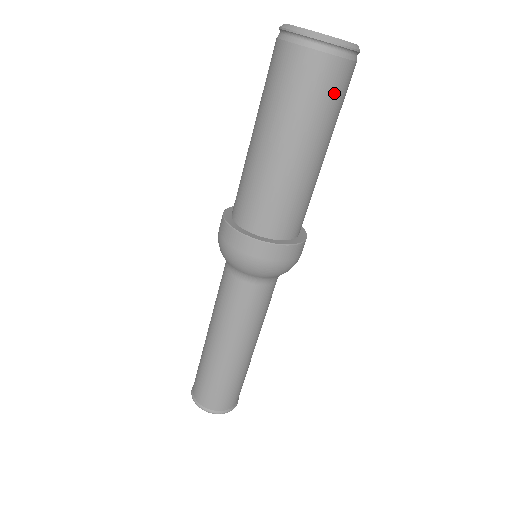
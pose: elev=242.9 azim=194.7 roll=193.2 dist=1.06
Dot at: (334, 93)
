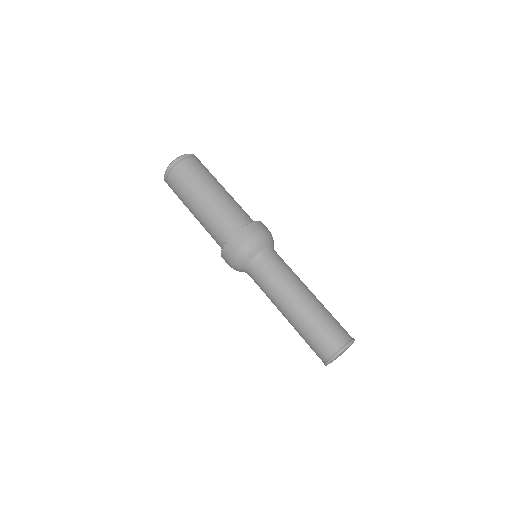
Dot at: (185, 176)
